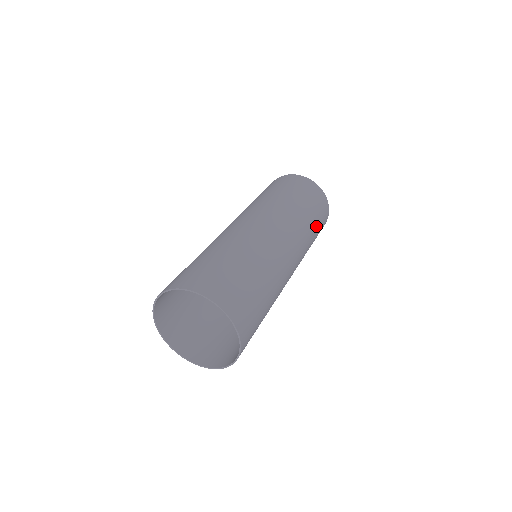
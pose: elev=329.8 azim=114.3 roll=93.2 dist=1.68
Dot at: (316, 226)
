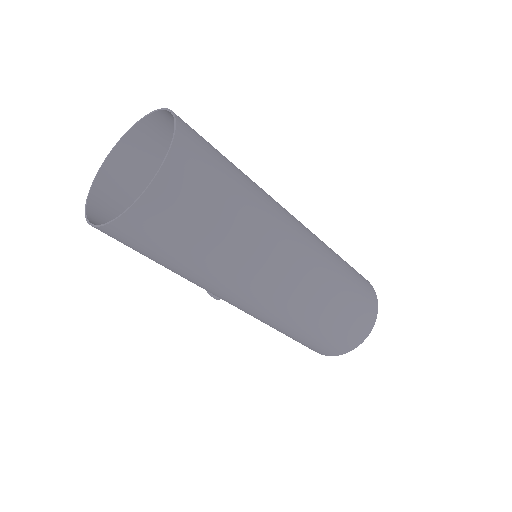
Dot at: (328, 327)
